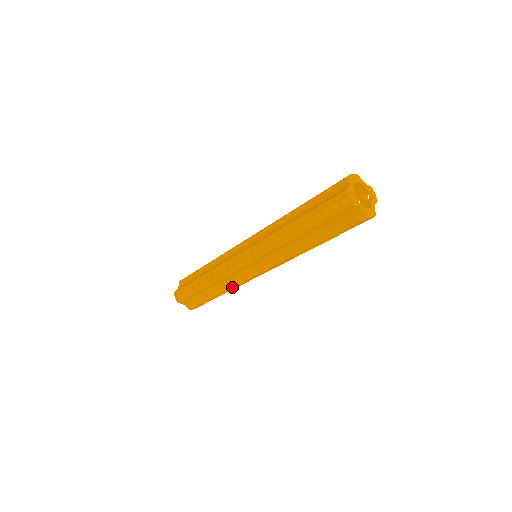
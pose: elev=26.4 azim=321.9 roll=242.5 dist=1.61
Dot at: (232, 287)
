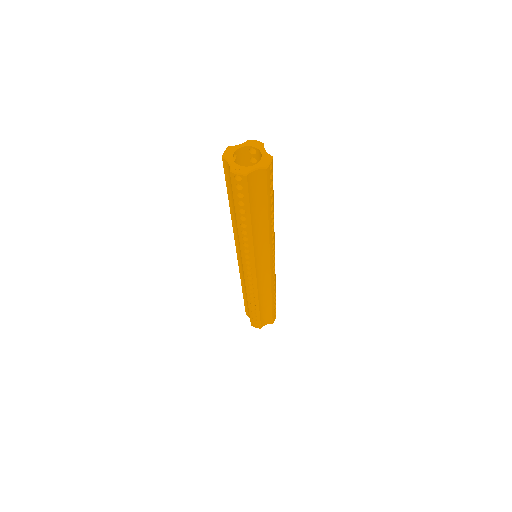
Dot at: (271, 288)
